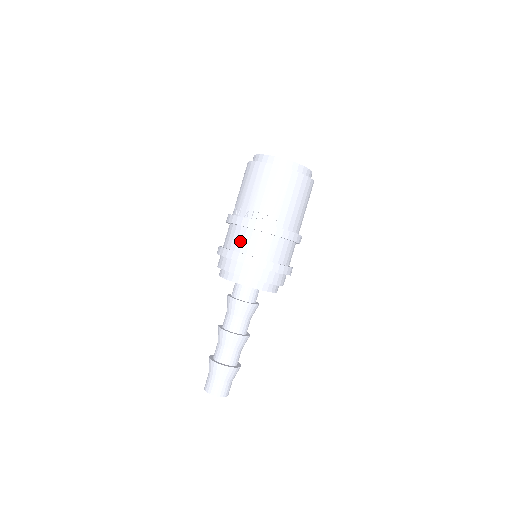
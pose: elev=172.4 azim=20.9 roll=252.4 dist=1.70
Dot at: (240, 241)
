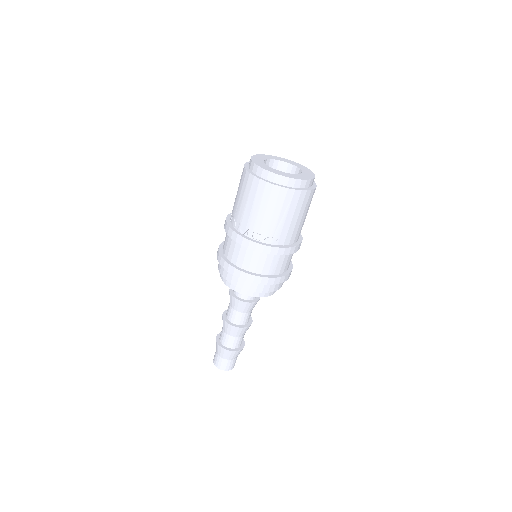
Dot at: (241, 258)
